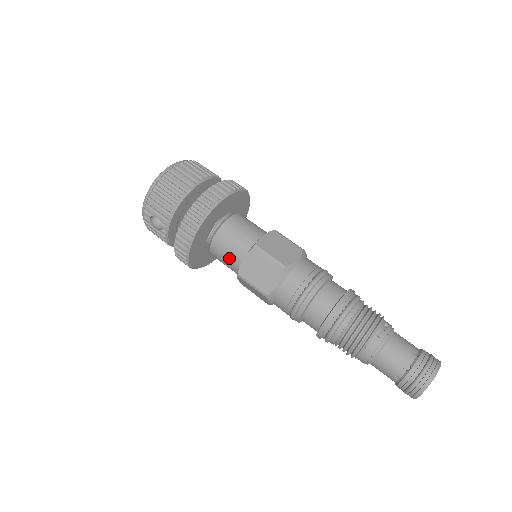
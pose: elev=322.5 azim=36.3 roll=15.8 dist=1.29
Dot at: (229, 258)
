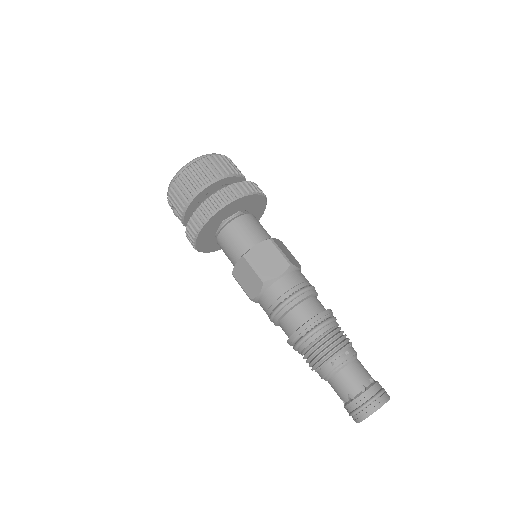
Dot at: (228, 257)
